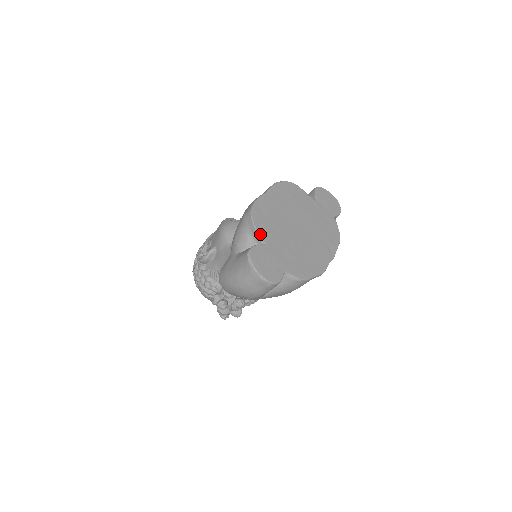
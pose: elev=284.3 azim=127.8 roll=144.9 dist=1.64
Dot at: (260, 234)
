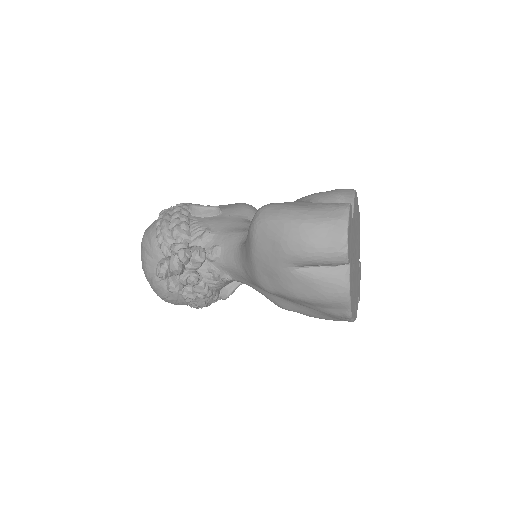
Dot at: occluded
